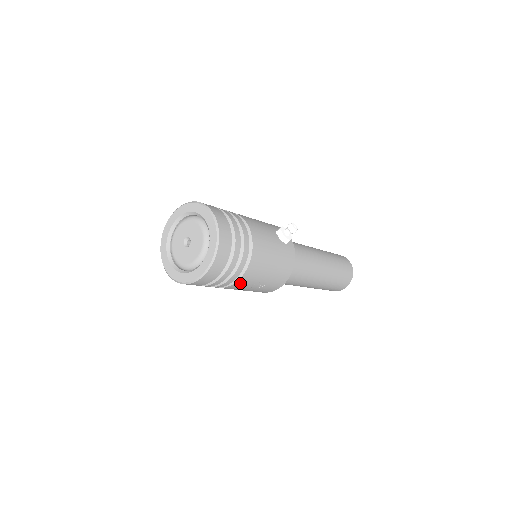
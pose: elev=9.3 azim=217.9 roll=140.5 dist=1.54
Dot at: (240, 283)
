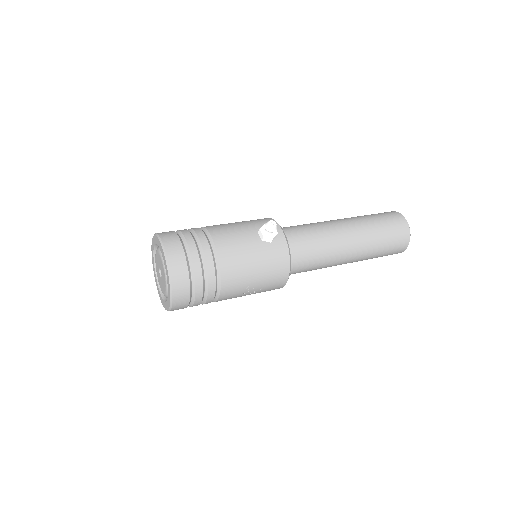
Dot at: (226, 296)
